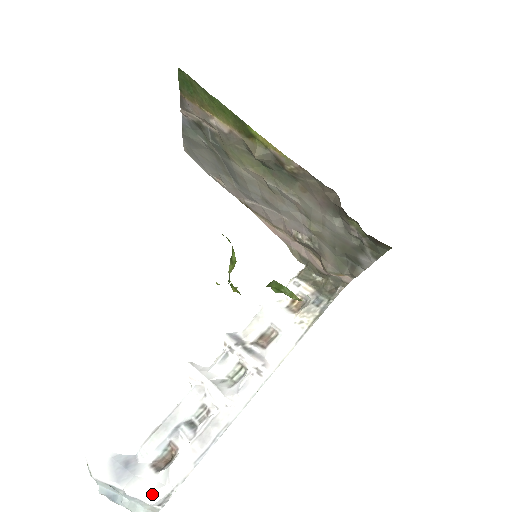
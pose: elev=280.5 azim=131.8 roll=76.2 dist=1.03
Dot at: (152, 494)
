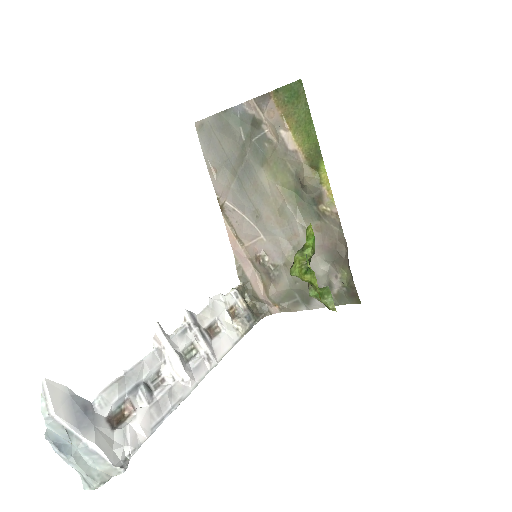
Dot at: (112, 453)
